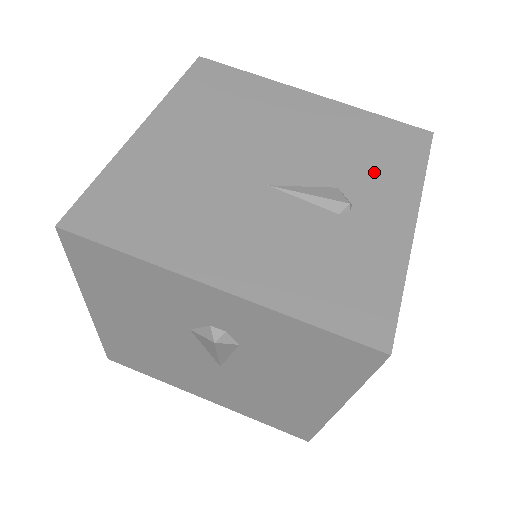
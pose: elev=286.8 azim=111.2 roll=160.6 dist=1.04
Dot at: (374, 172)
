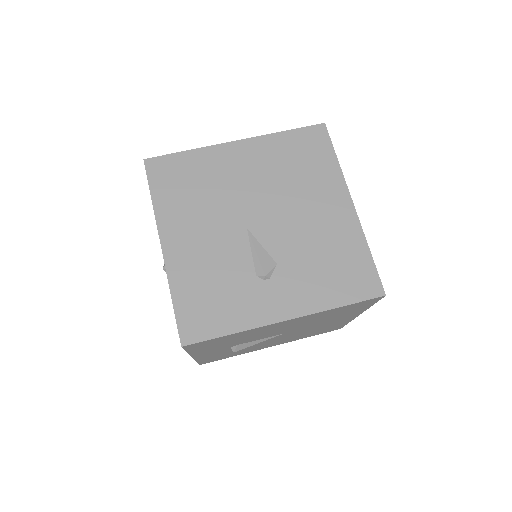
Dot at: (309, 277)
